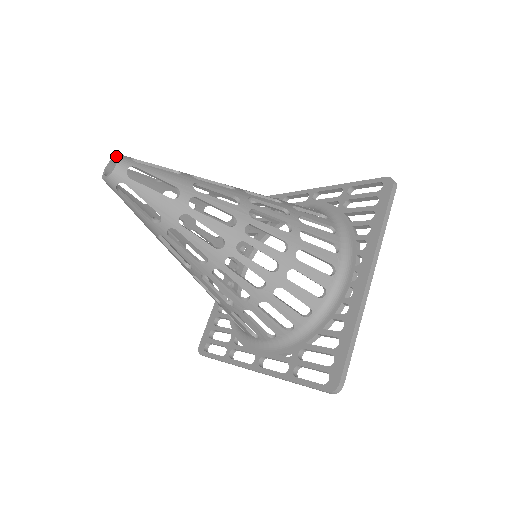
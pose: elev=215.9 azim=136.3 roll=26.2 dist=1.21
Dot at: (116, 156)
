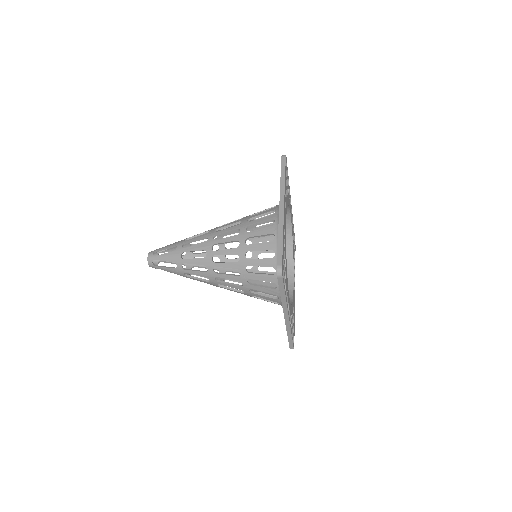
Dot at: occluded
